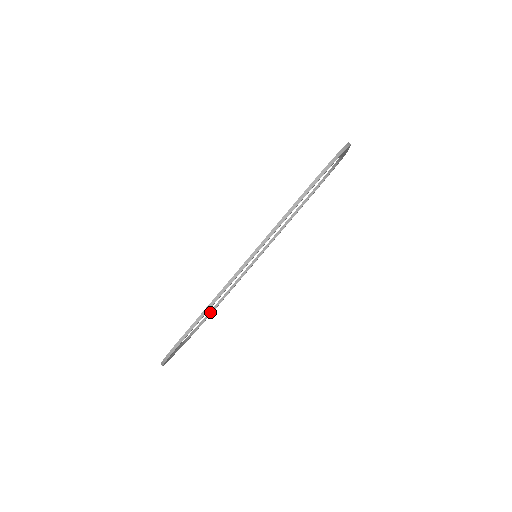
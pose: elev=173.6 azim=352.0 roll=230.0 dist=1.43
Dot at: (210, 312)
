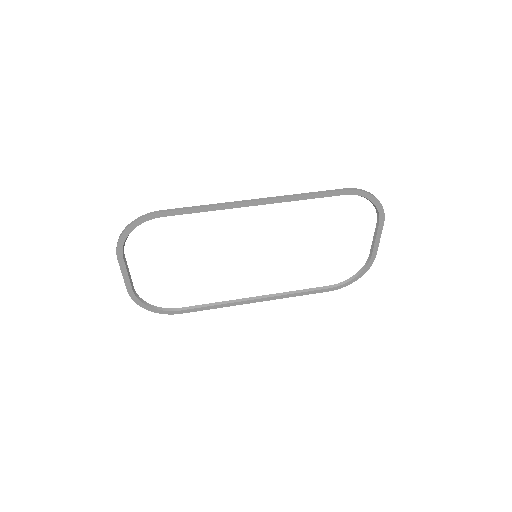
Dot at: (170, 309)
